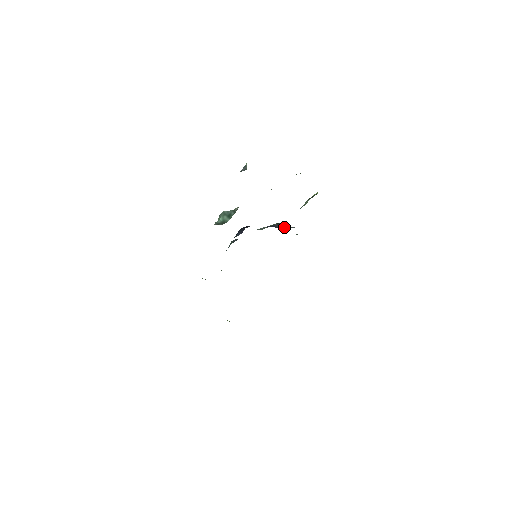
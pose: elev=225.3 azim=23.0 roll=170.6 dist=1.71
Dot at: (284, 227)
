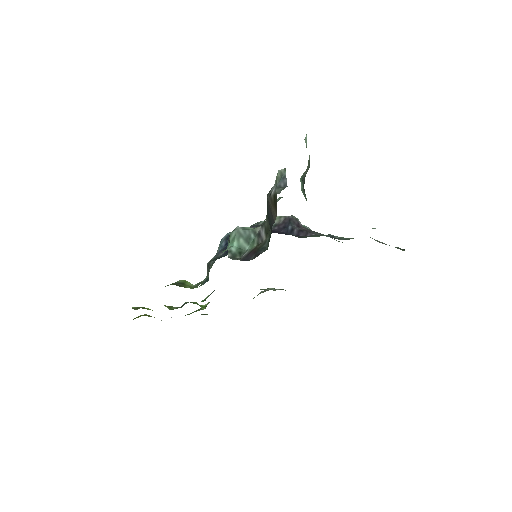
Dot at: (304, 235)
